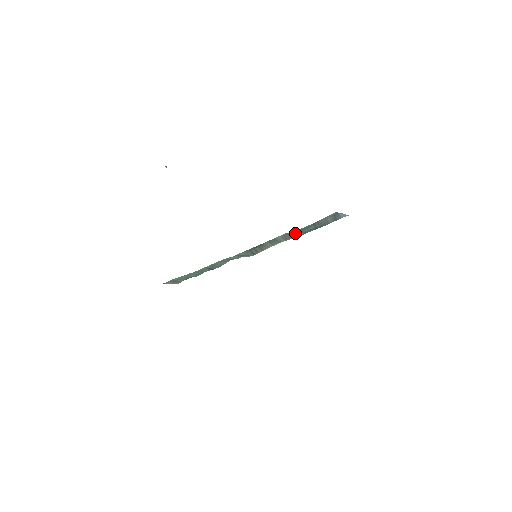
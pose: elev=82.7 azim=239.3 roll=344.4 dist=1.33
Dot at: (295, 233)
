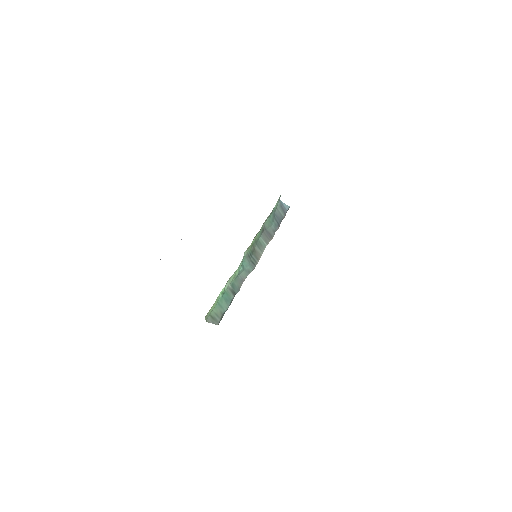
Dot at: (268, 233)
